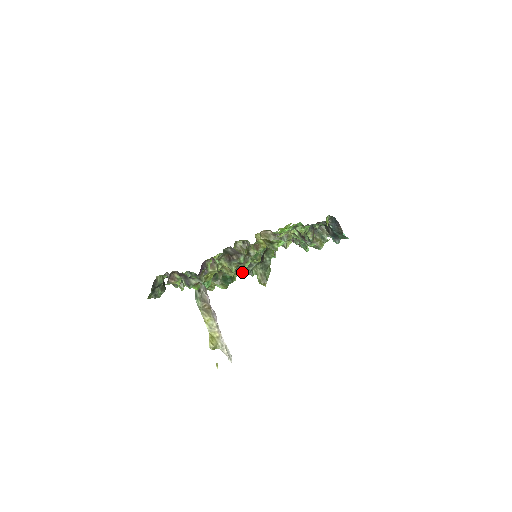
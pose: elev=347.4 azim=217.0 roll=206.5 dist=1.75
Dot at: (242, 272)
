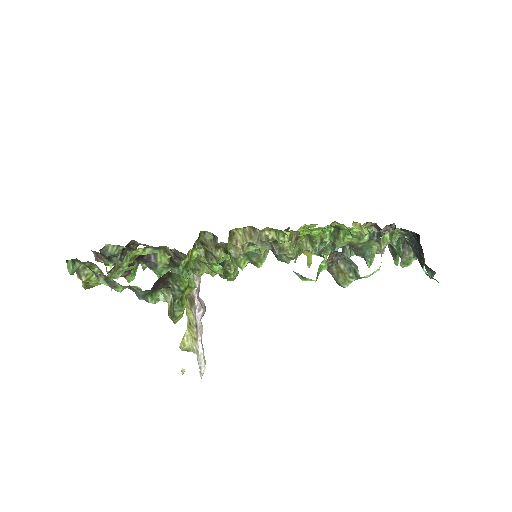
Dot at: occluded
